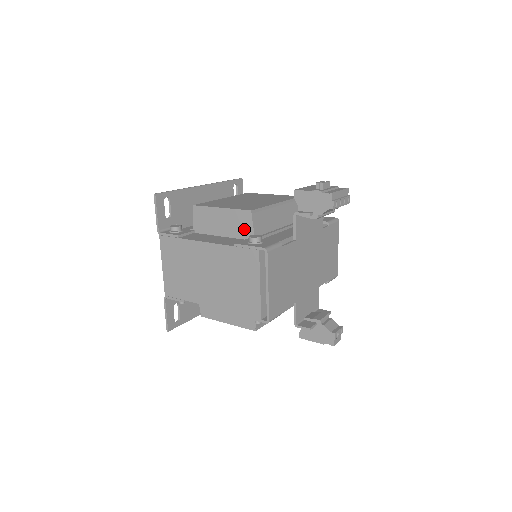
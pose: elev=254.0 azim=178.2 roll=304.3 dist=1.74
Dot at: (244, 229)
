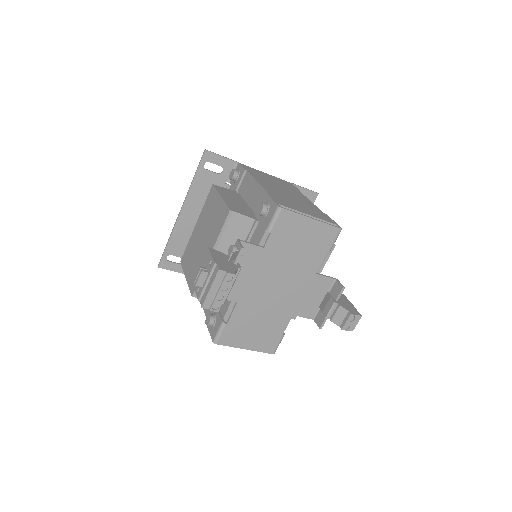
Dot at: occluded
